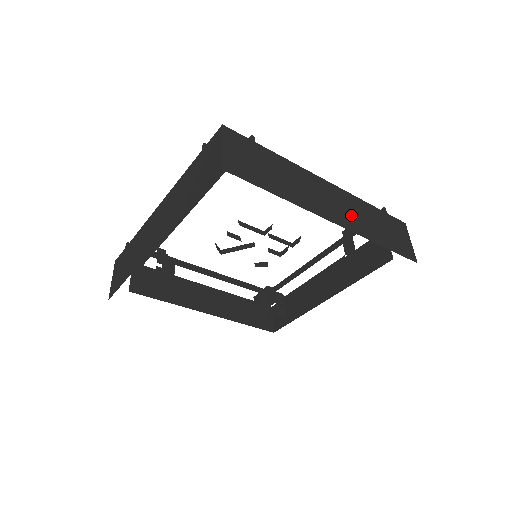
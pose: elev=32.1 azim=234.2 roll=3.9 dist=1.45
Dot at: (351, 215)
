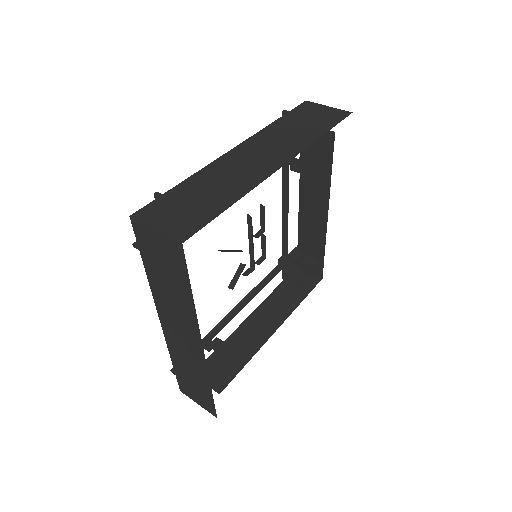
Dot at: occluded
